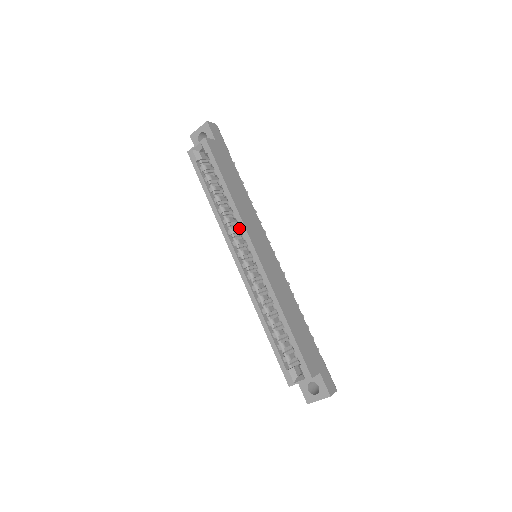
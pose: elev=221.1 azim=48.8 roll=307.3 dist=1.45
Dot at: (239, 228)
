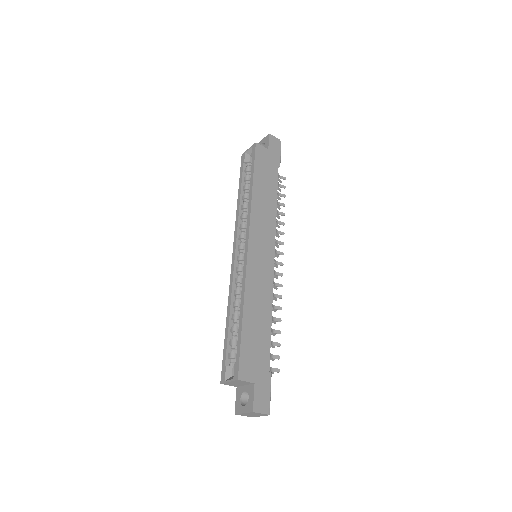
Dot at: (247, 223)
